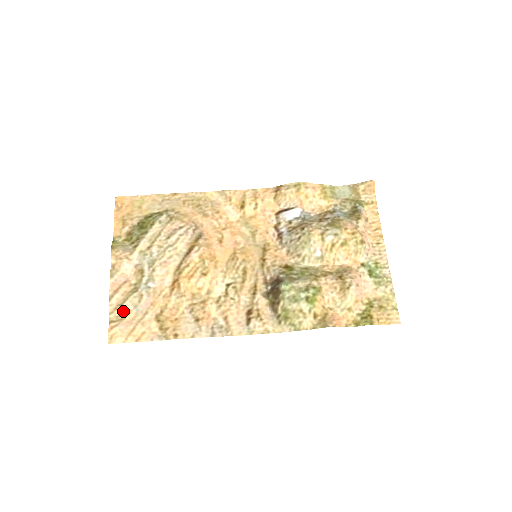
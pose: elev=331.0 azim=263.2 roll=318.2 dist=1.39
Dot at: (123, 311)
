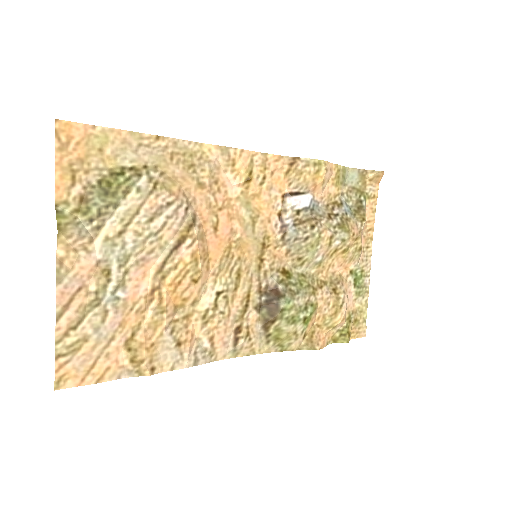
Dot at: (77, 337)
